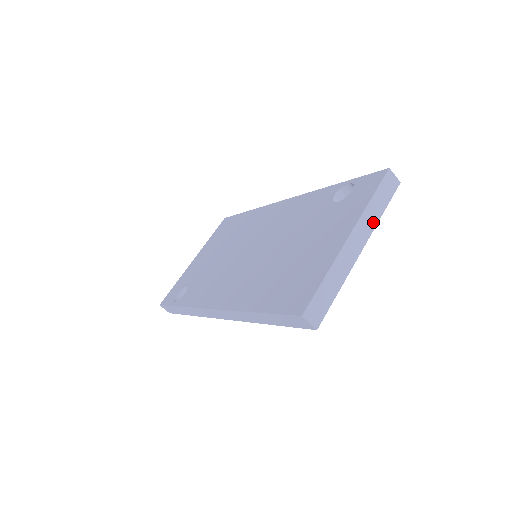
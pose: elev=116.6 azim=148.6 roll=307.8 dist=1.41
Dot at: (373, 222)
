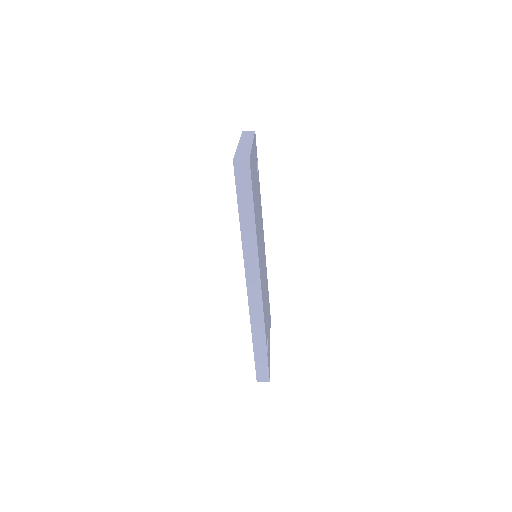
Dot at: (250, 139)
